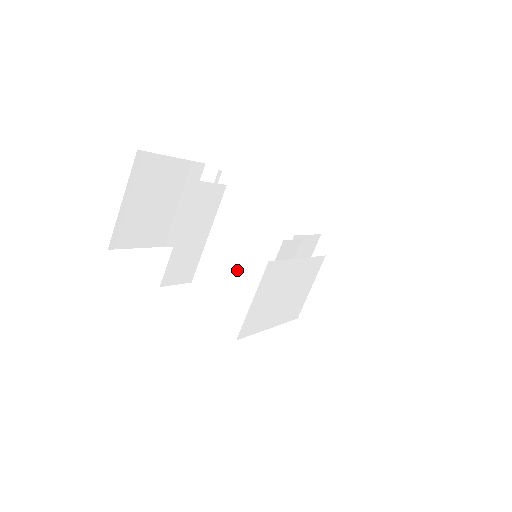
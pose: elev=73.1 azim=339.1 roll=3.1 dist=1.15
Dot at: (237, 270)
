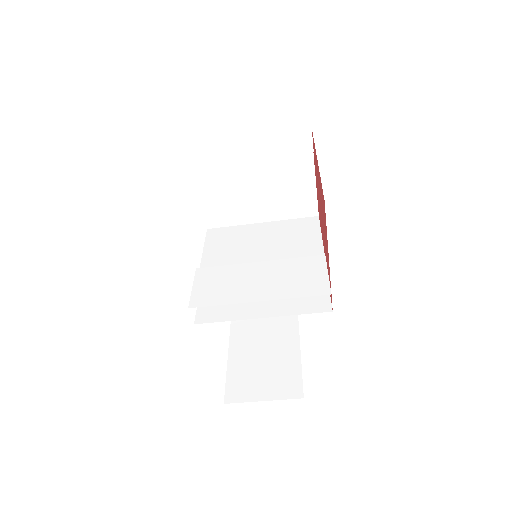
Dot at: (219, 226)
